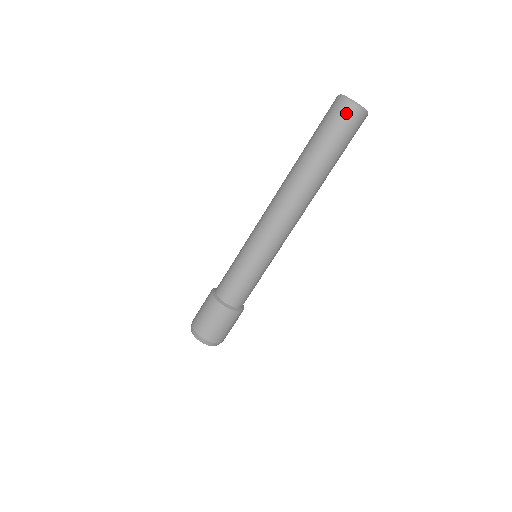
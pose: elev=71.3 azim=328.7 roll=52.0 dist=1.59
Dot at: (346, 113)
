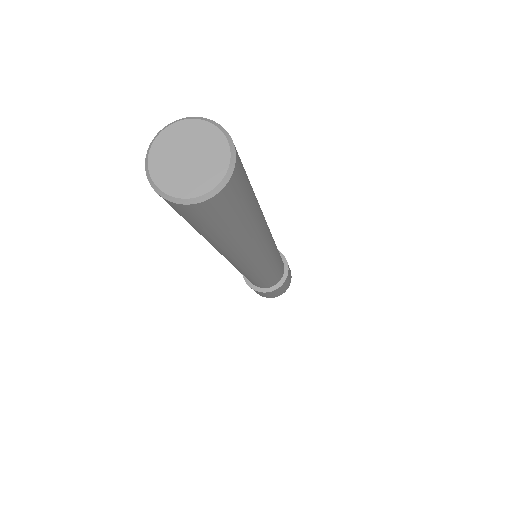
Dot at: (187, 213)
